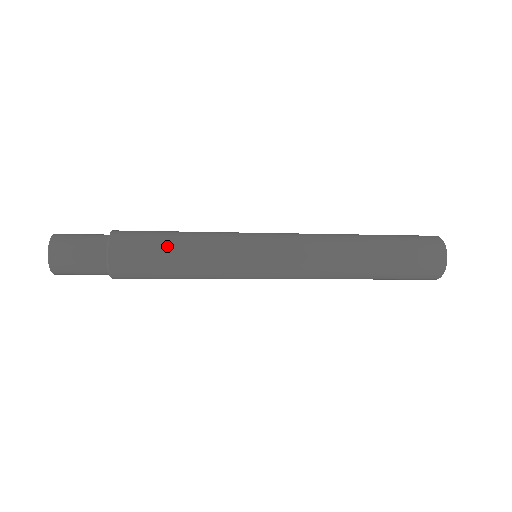
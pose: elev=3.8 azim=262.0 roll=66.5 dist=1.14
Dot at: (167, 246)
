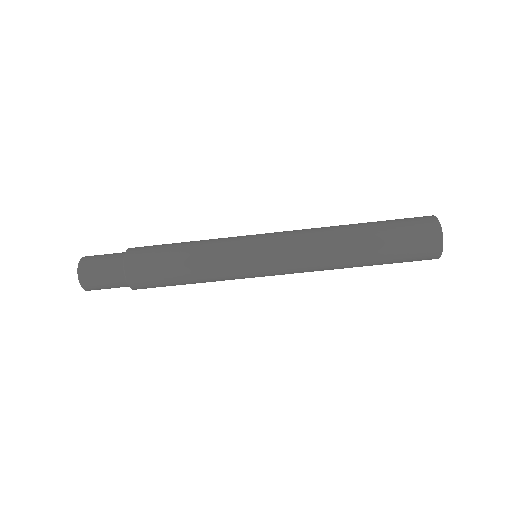
Dot at: (176, 243)
